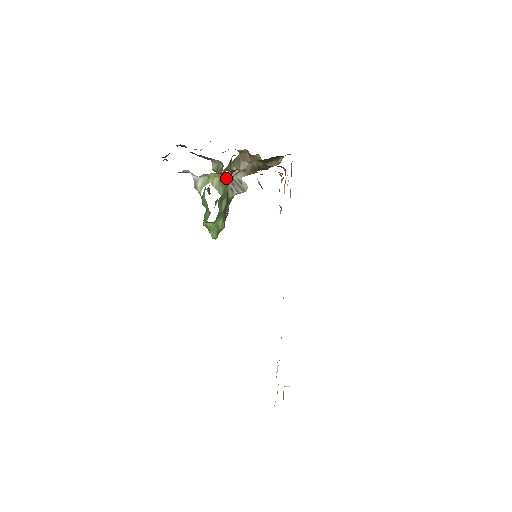
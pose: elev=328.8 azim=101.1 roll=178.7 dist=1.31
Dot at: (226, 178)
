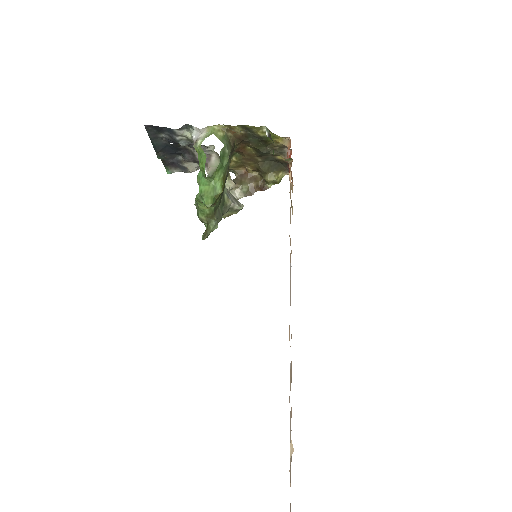
Dot at: (229, 141)
